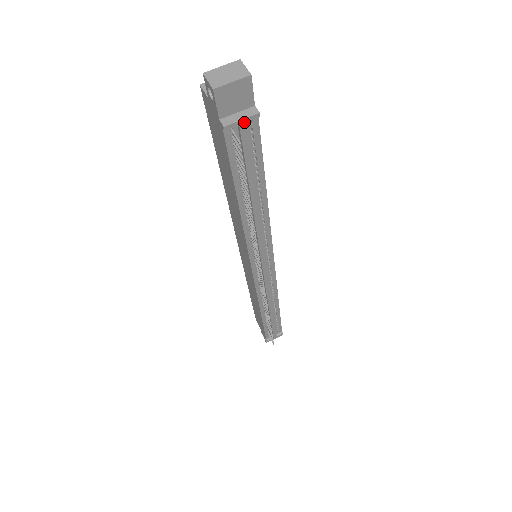
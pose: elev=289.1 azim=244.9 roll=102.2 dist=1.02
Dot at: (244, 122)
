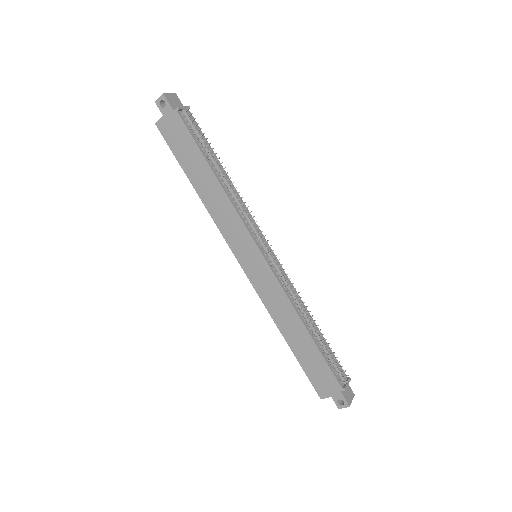
Dot at: (185, 108)
